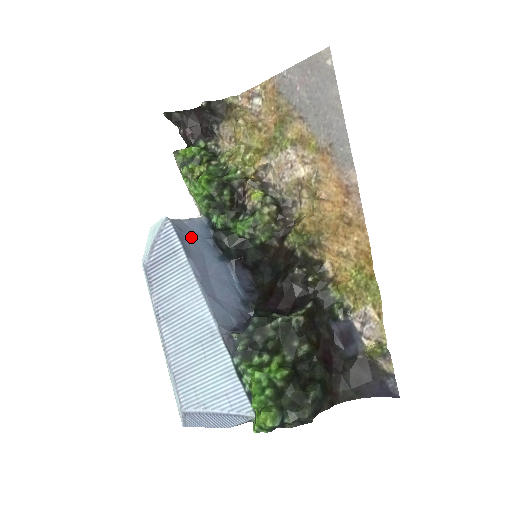
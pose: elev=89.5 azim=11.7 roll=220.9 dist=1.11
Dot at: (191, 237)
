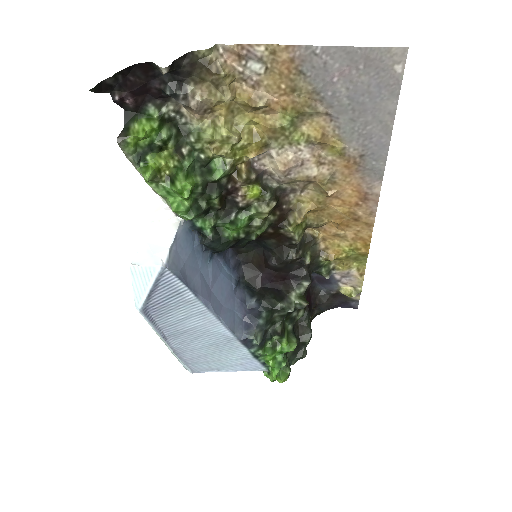
Dot at: (186, 263)
